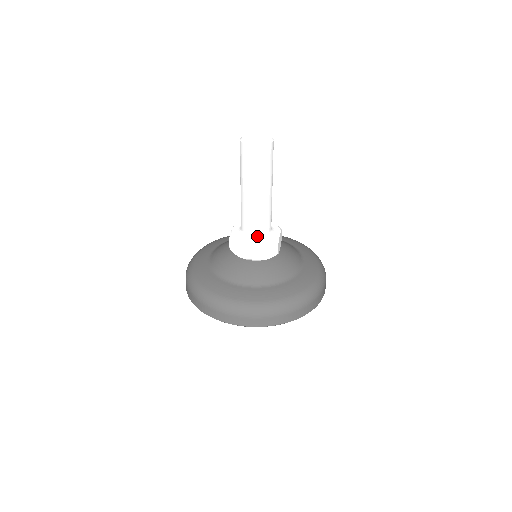
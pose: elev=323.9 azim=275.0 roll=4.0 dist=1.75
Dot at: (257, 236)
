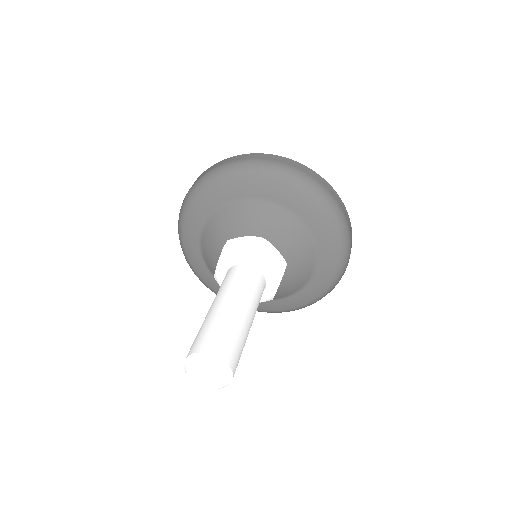
Dot at: occluded
